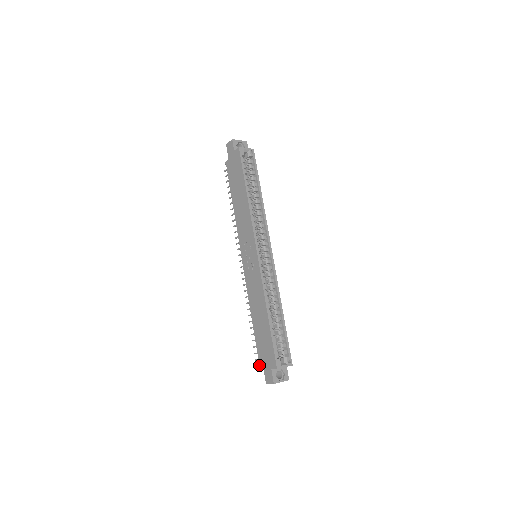
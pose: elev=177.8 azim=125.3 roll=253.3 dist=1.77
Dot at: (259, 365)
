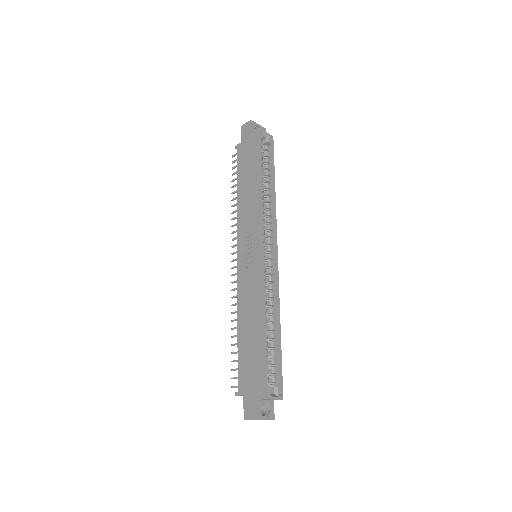
Dot at: (237, 393)
